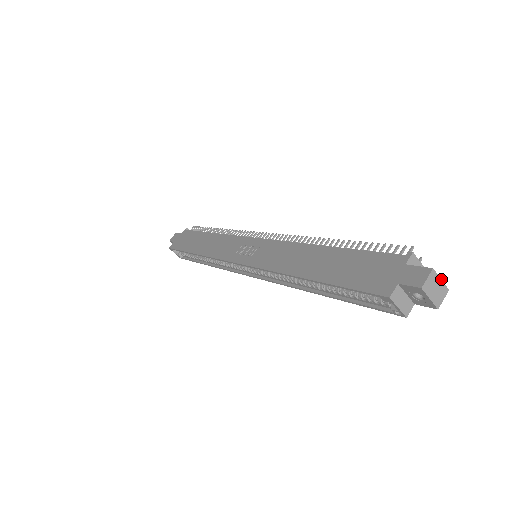
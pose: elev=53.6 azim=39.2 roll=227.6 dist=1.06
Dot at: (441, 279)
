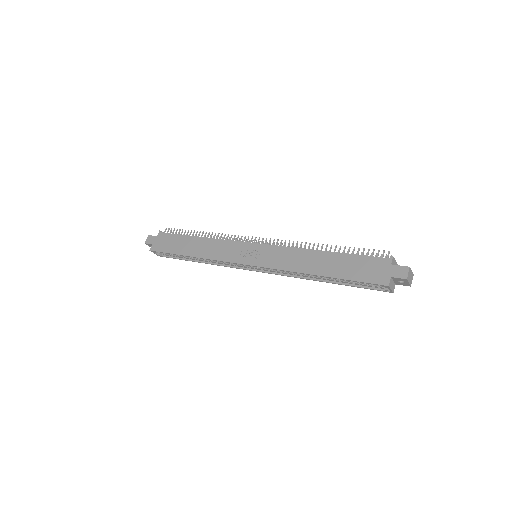
Dot at: occluded
